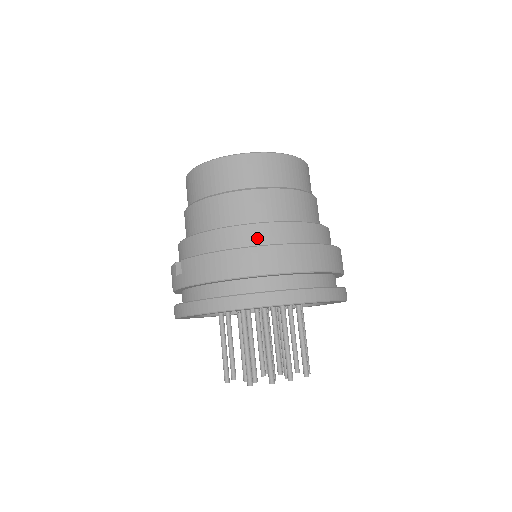
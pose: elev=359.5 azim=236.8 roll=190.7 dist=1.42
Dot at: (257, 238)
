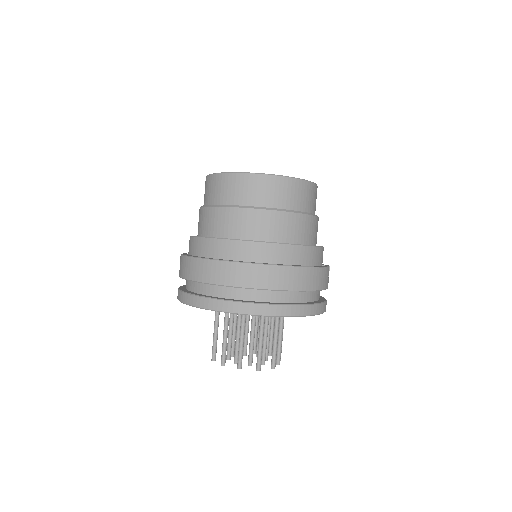
Dot at: (204, 250)
